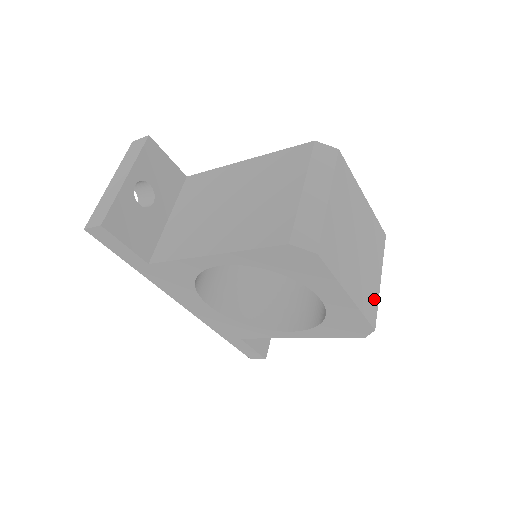
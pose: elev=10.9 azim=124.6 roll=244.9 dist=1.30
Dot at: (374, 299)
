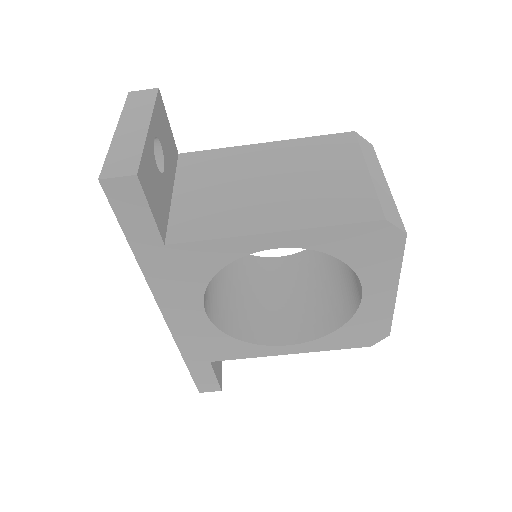
Dot at: occluded
